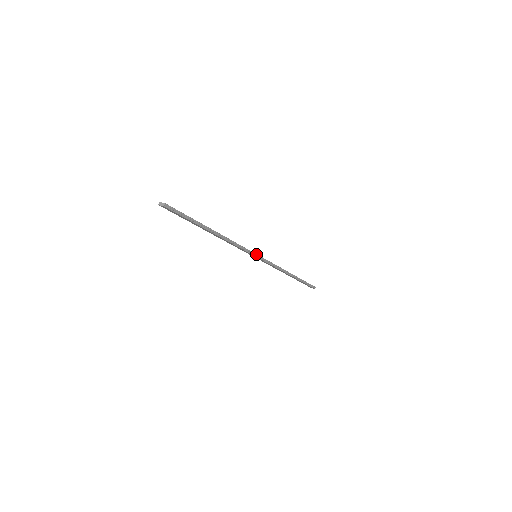
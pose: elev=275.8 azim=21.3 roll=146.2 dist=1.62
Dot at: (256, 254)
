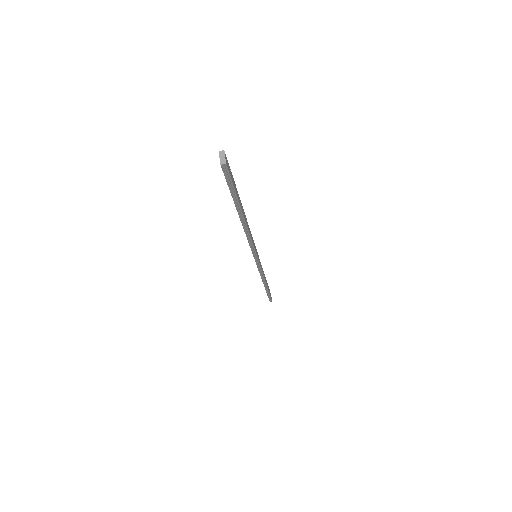
Dot at: (257, 257)
